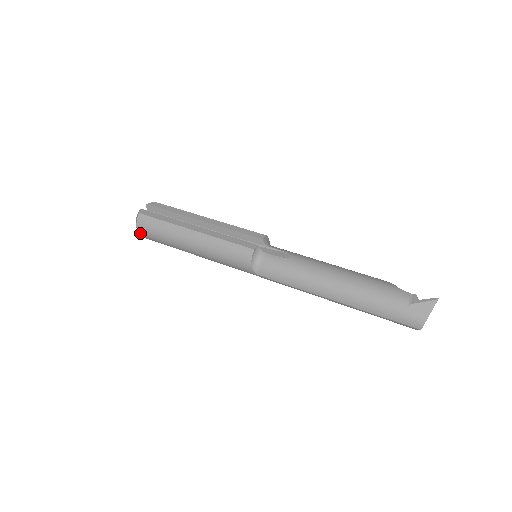
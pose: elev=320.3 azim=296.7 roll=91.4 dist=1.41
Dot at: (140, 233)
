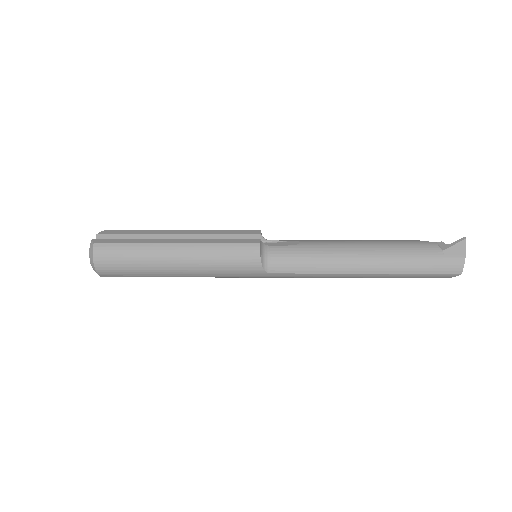
Dot at: (99, 269)
